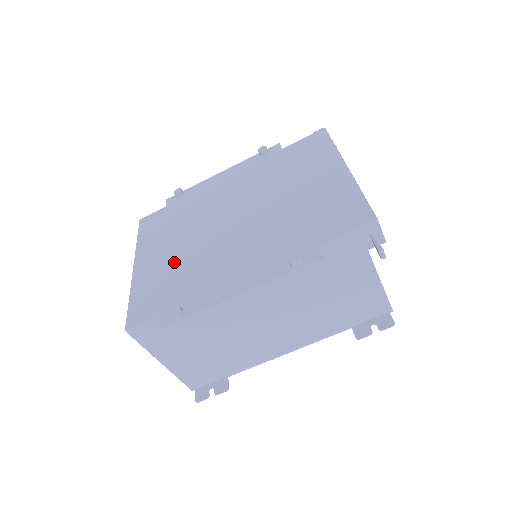
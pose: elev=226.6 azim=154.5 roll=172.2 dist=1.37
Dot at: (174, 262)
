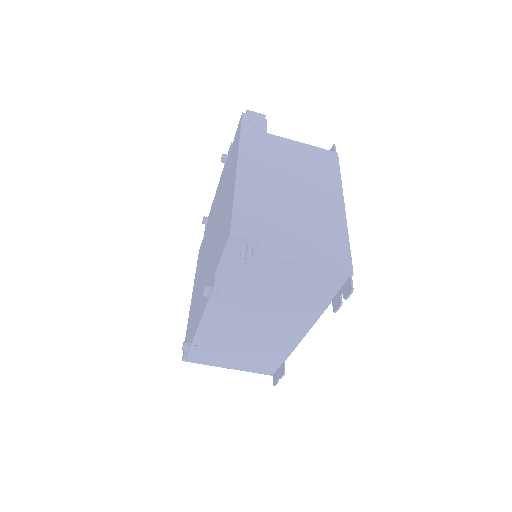
Dot at: occluded
